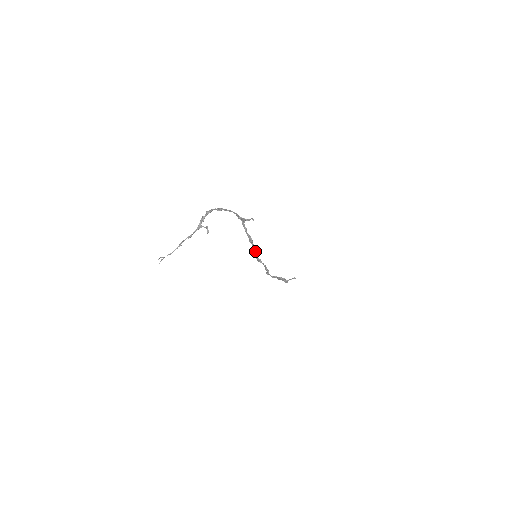
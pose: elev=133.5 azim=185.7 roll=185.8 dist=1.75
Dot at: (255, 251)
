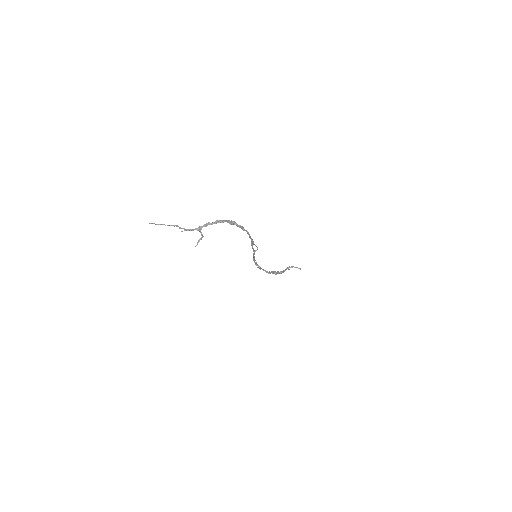
Dot at: (254, 257)
